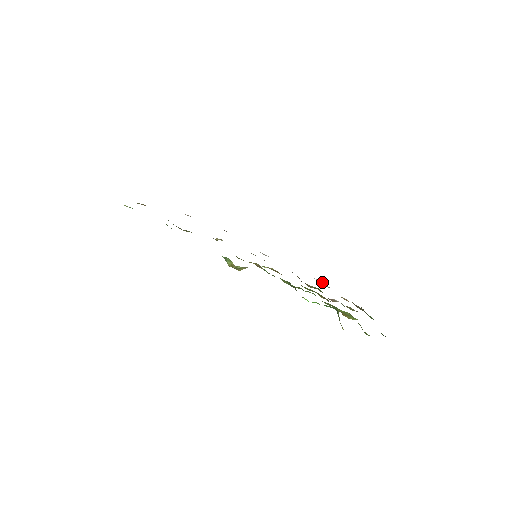
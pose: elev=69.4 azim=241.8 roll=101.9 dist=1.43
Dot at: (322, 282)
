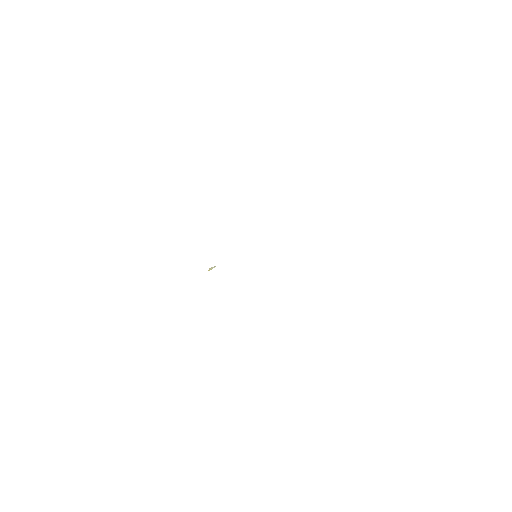
Dot at: occluded
